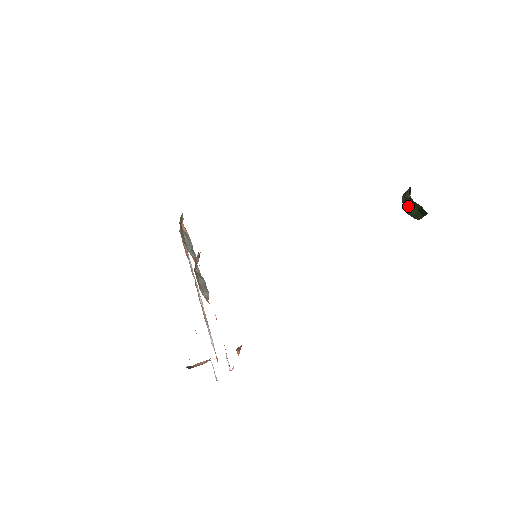
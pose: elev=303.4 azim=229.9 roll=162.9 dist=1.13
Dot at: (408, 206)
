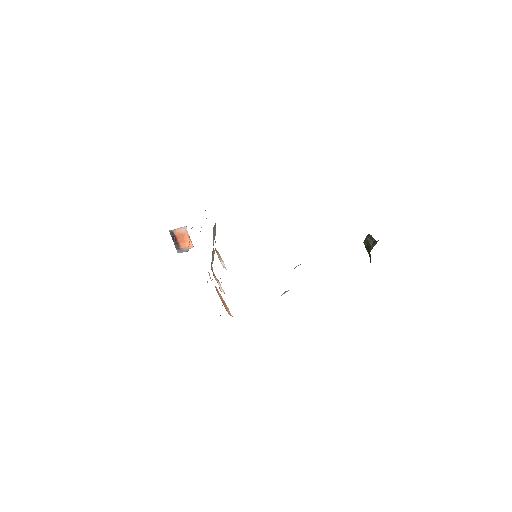
Dot at: (366, 246)
